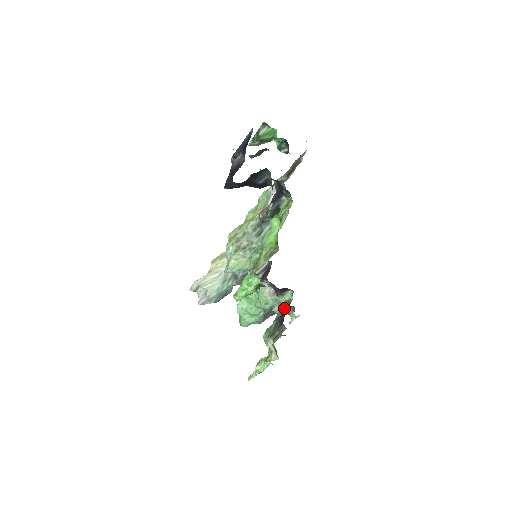
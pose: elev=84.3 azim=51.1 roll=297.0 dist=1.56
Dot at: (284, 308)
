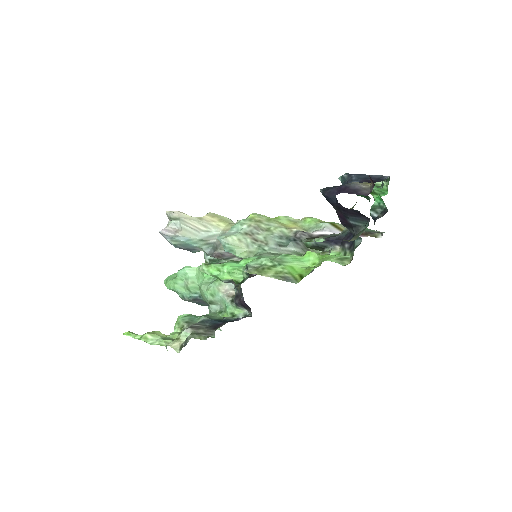
Dot at: (225, 317)
